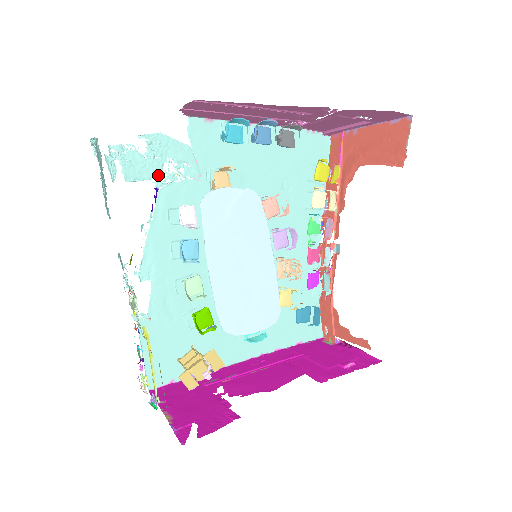
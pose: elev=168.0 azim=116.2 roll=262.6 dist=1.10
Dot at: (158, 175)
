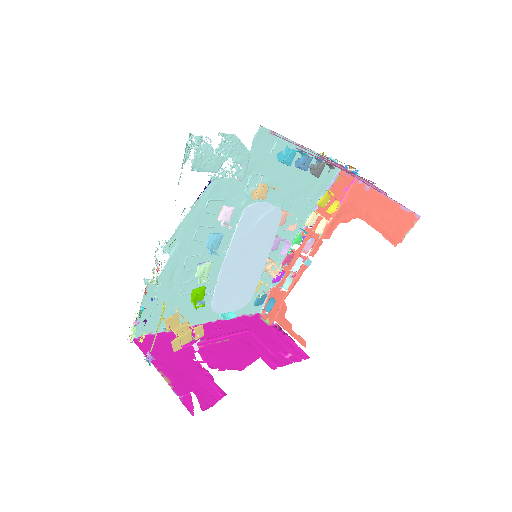
Dot at: (216, 170)
